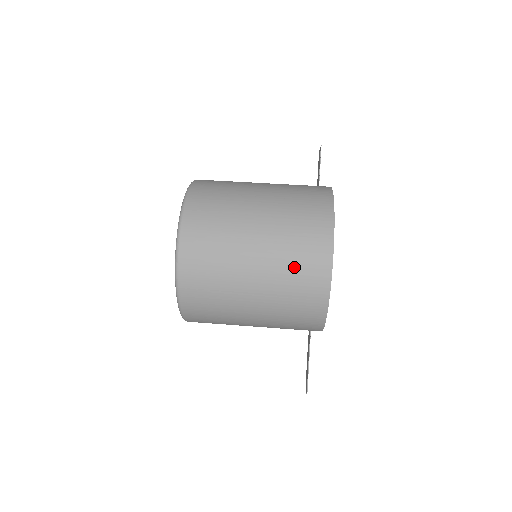
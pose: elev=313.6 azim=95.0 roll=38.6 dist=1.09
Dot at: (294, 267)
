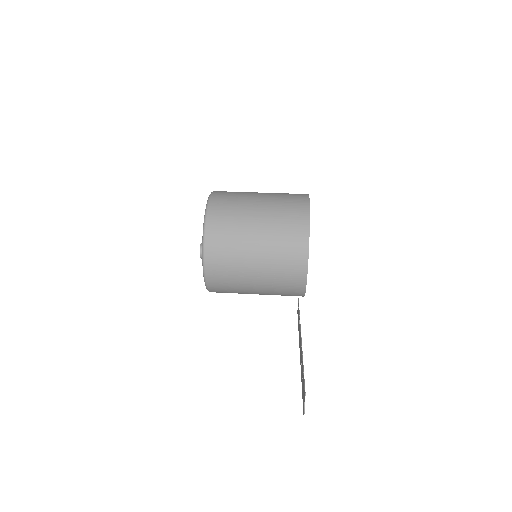
Dot at: (285, 196)
